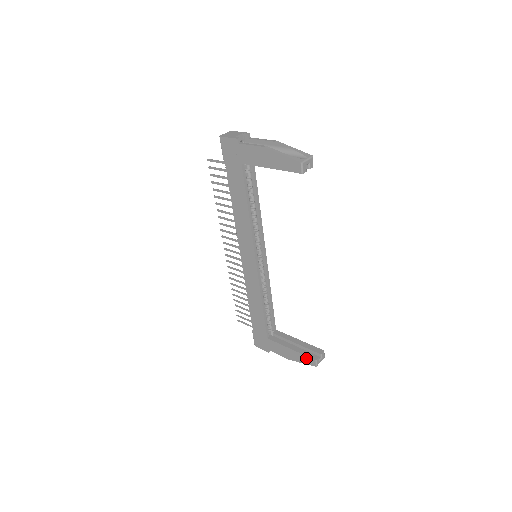
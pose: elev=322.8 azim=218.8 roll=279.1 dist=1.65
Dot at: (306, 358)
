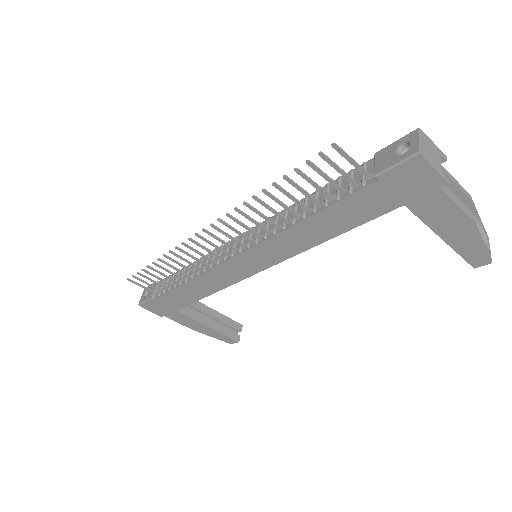
Dot at: (225, 338)
